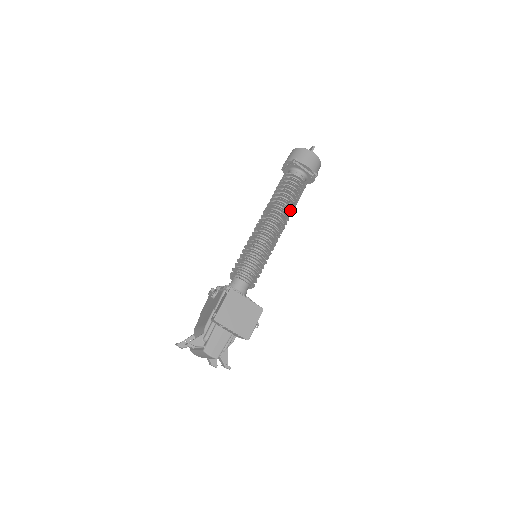
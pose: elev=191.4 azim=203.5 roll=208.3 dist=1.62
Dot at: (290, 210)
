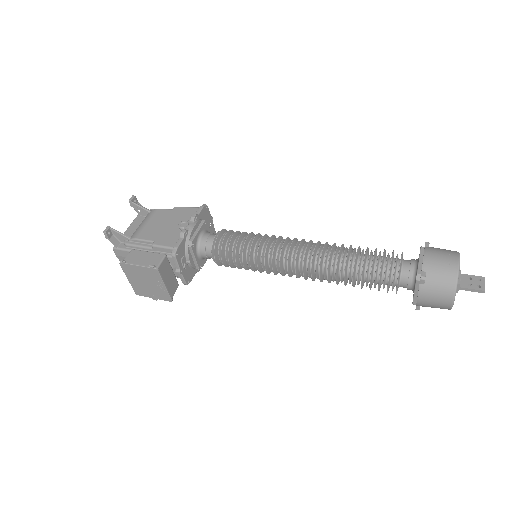
Dot at: occluded
